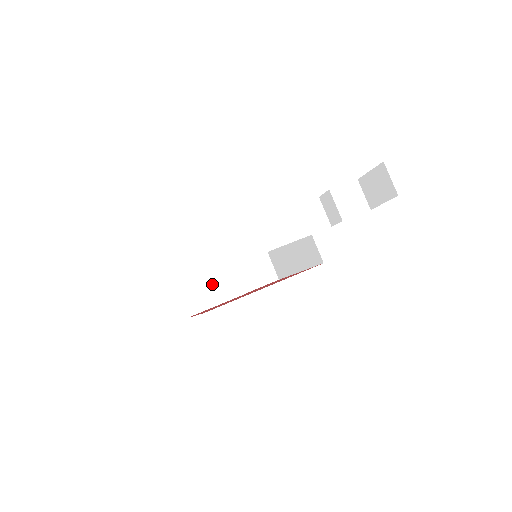
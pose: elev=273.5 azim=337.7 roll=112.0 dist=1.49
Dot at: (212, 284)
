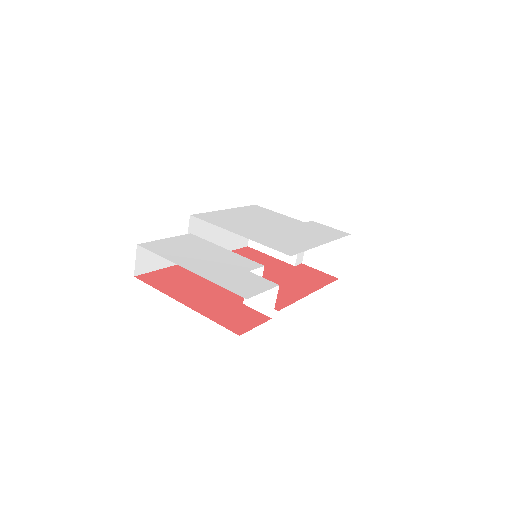
Dot at: occluded
